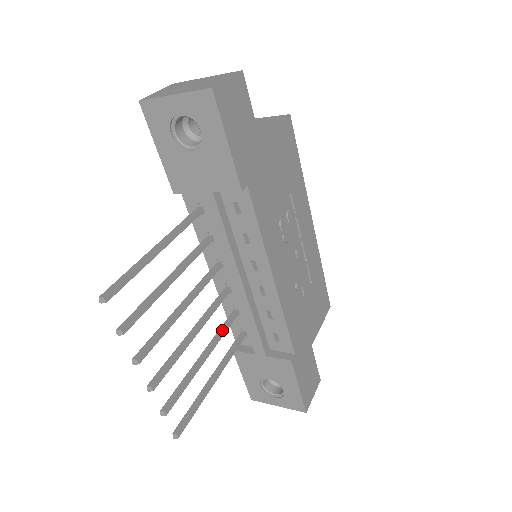
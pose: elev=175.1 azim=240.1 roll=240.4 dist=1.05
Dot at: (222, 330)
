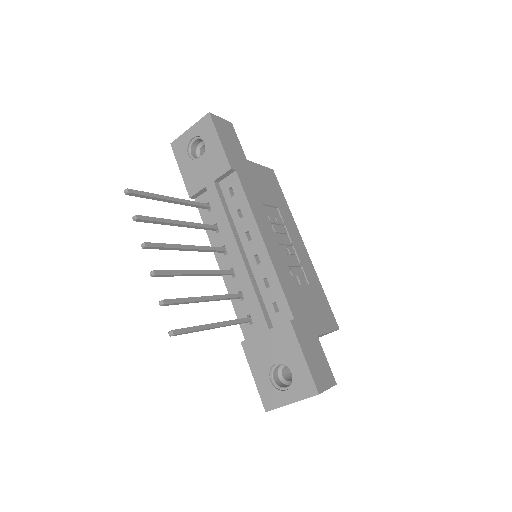
Dot at: (225, 294)
